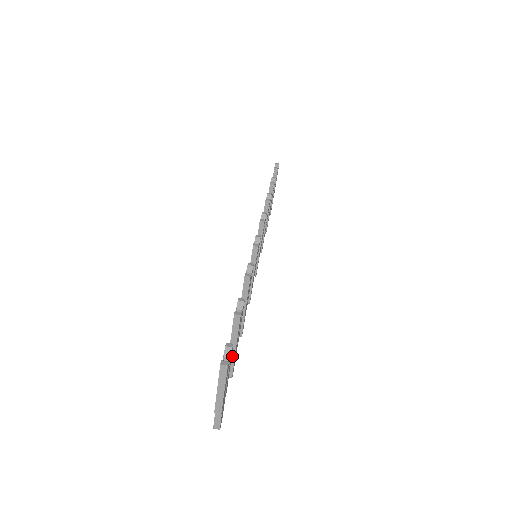
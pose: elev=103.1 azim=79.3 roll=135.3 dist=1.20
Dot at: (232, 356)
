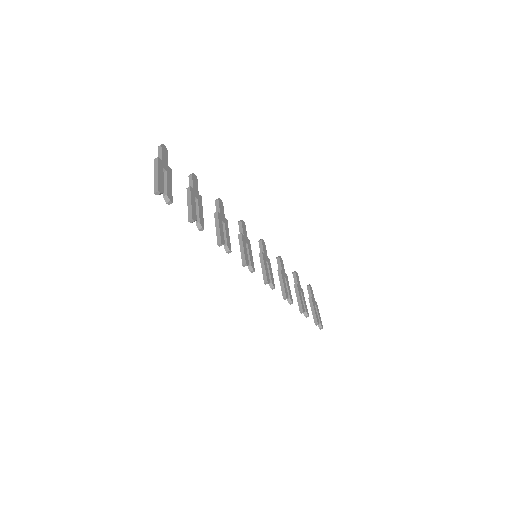
Dot at: occluded
